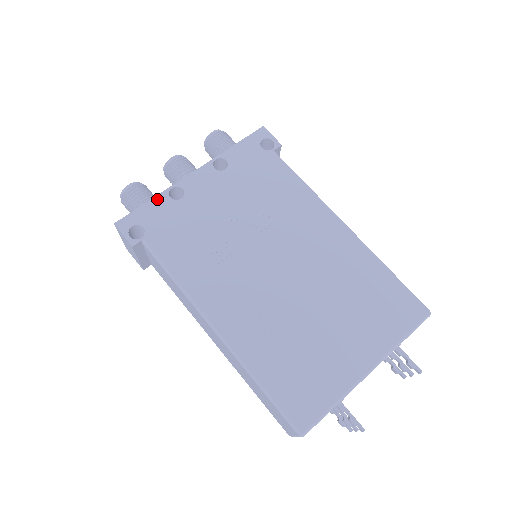
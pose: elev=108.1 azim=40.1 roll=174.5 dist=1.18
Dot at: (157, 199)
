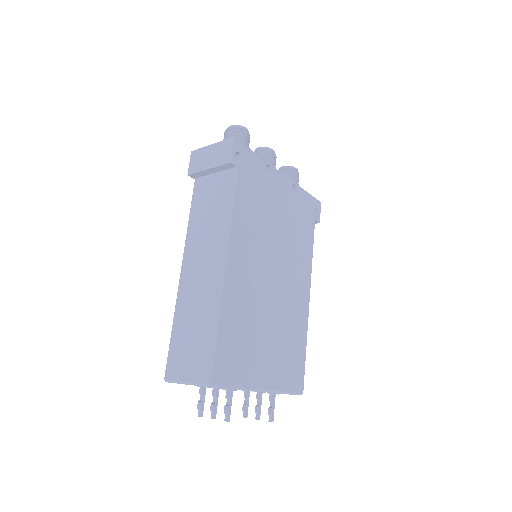
Dot at: (260, 159)
